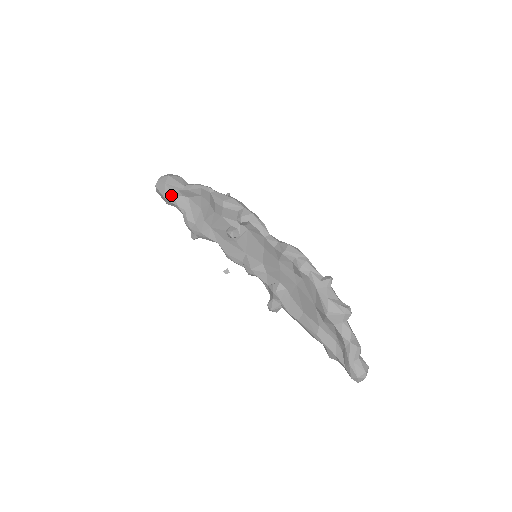
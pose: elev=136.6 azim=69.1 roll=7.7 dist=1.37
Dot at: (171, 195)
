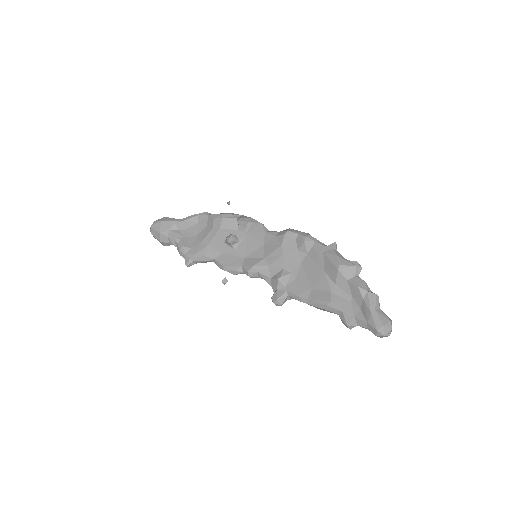
Dot at: (167, 229)
